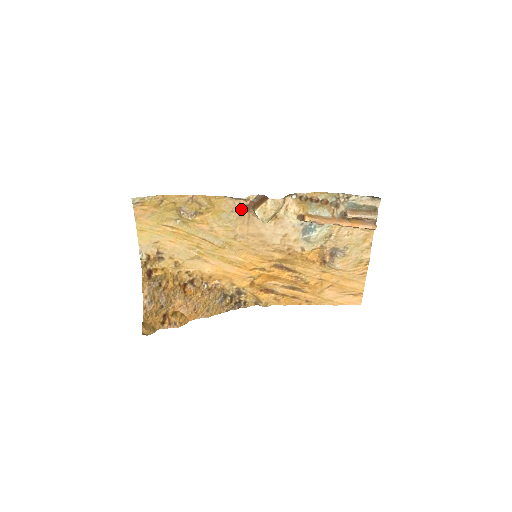
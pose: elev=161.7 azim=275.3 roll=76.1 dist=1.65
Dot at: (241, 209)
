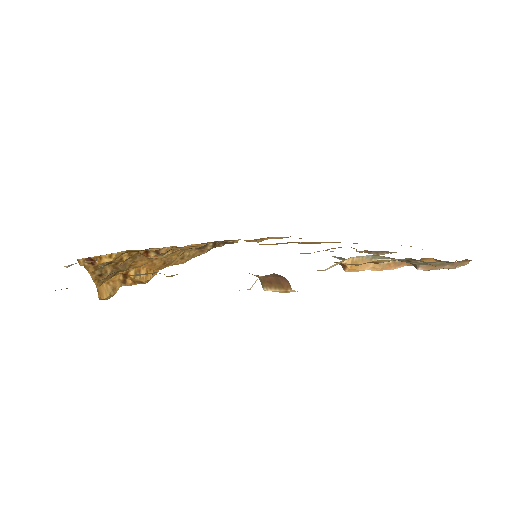
Dot at: occluded
